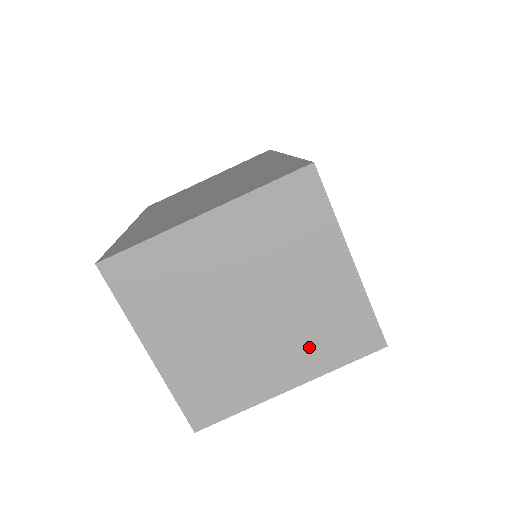
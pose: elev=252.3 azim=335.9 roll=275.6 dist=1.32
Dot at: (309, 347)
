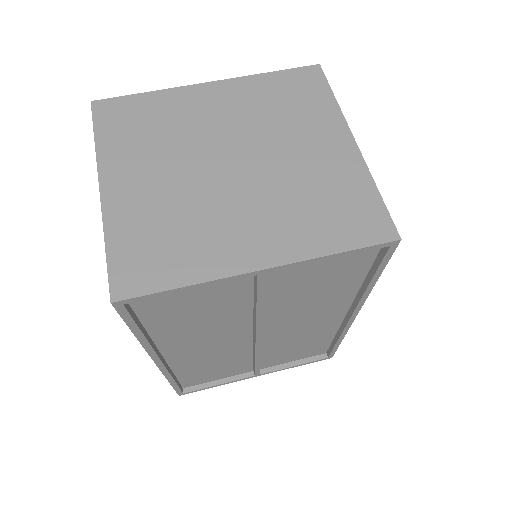
Dot at: (295, 220)
